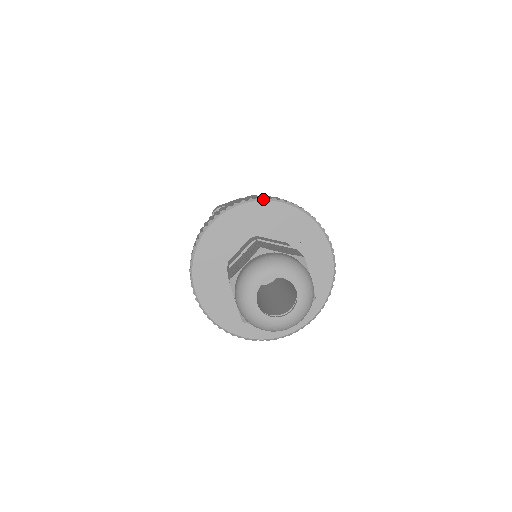
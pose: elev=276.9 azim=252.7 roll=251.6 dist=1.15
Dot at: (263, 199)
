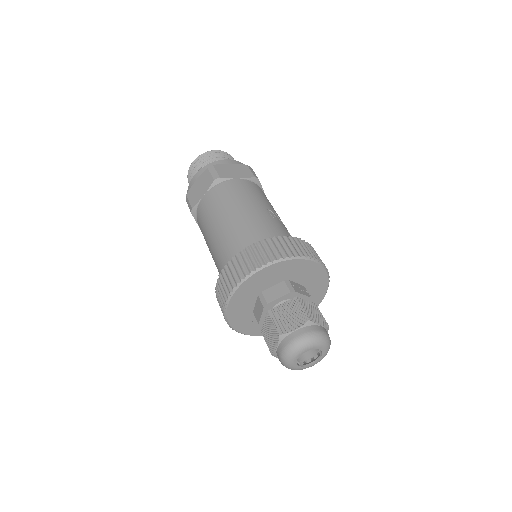
Dot at: (250, 275)
